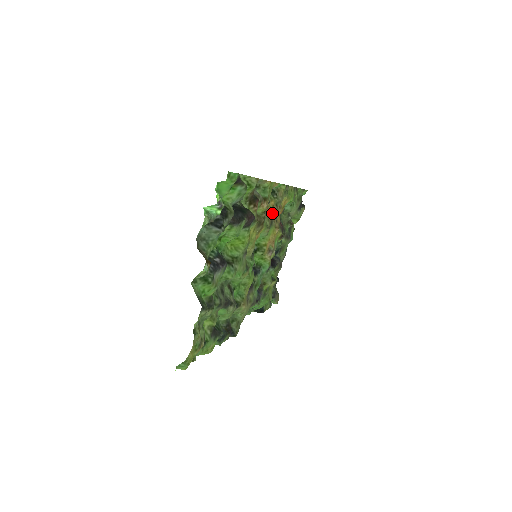
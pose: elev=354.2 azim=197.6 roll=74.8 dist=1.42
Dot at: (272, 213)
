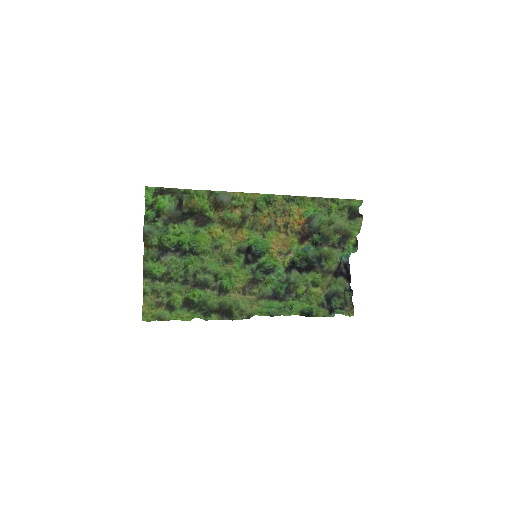
Dot at: (269, 220)
